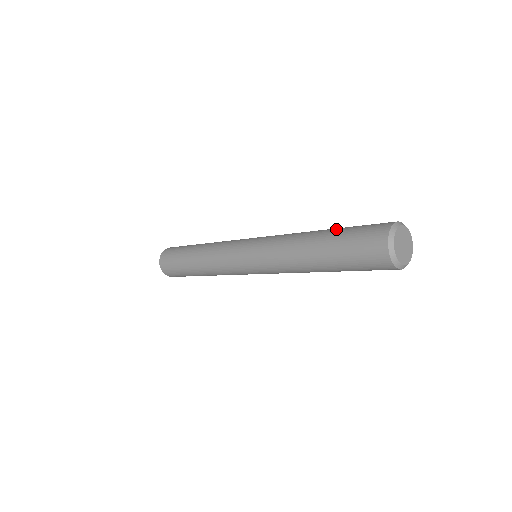
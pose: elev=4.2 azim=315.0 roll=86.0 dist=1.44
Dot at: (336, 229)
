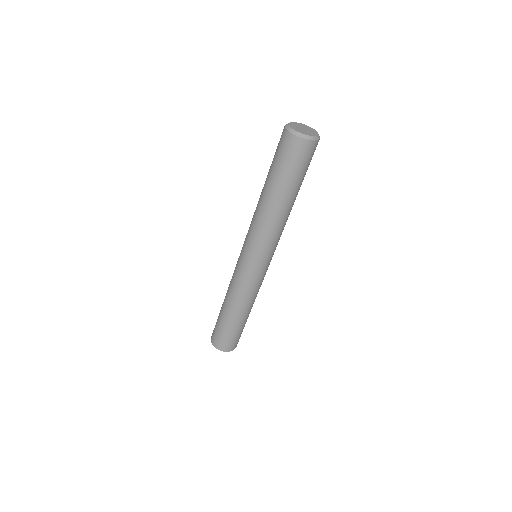
Dot at: occluded
